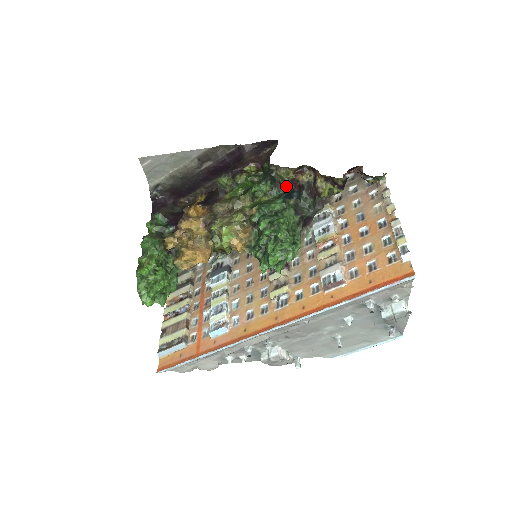
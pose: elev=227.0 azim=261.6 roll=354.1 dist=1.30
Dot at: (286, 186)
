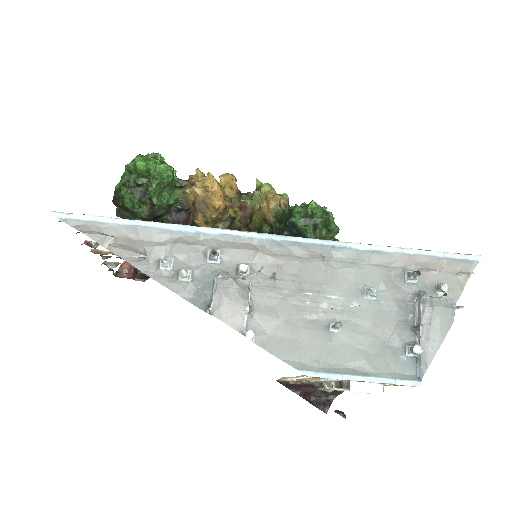
Dot at: occluded
